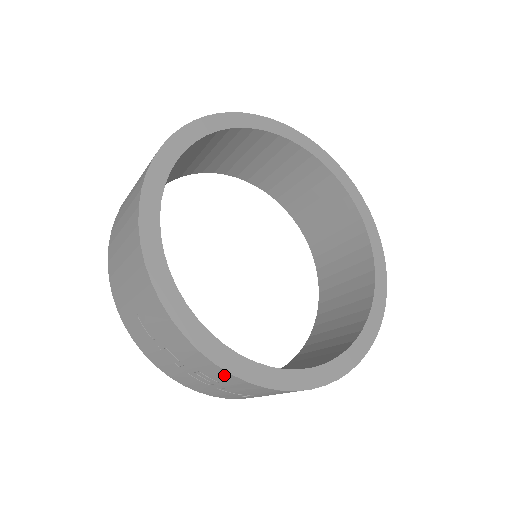
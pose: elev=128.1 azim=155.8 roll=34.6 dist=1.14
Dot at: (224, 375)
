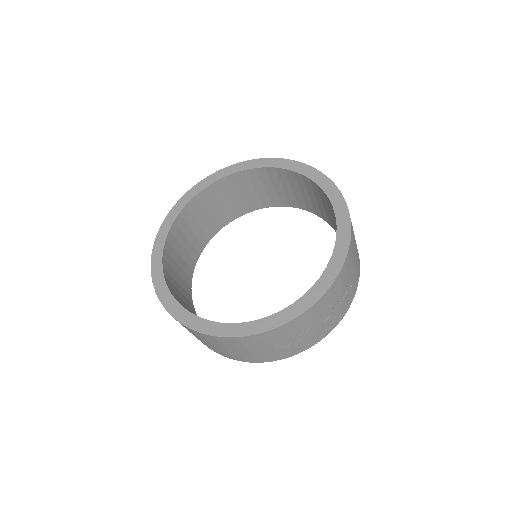
Dot at: (323, 301)
